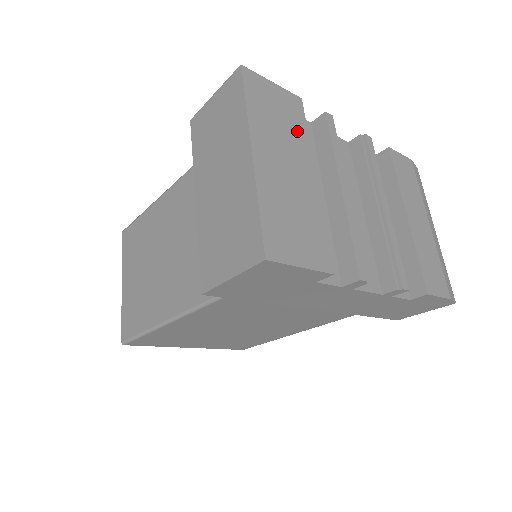
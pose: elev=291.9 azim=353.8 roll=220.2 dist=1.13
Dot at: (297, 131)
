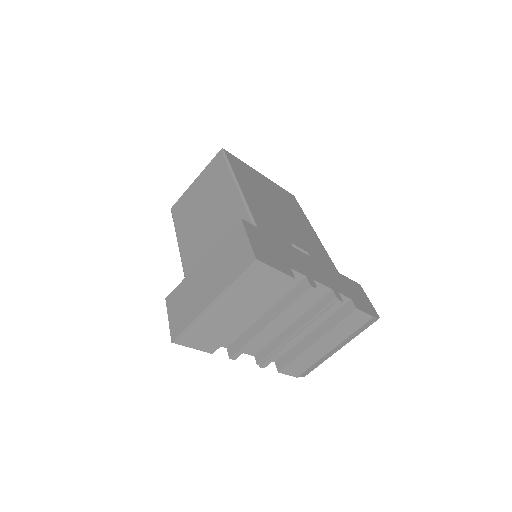
Dot at: (265, 295)
